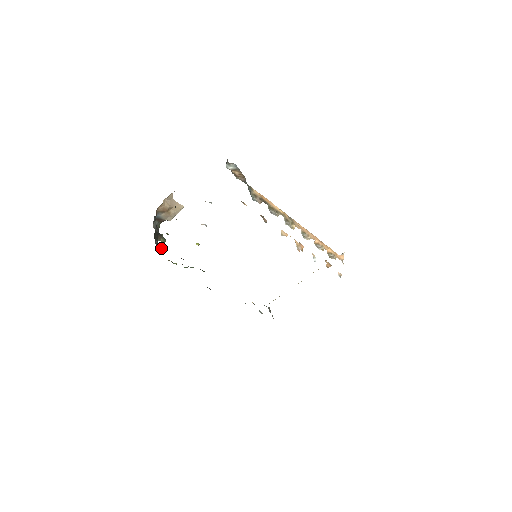
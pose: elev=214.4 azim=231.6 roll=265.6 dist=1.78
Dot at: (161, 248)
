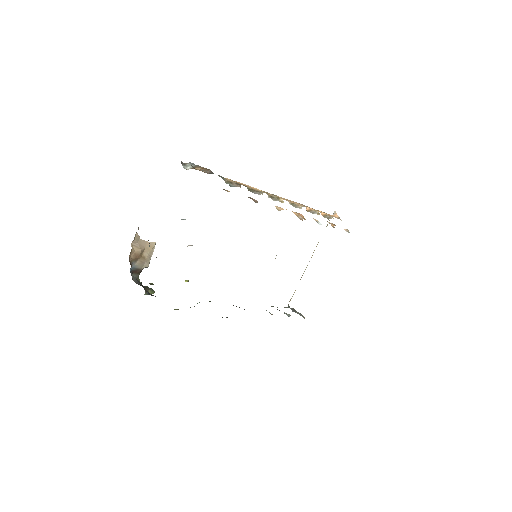
Dot at: occluded
